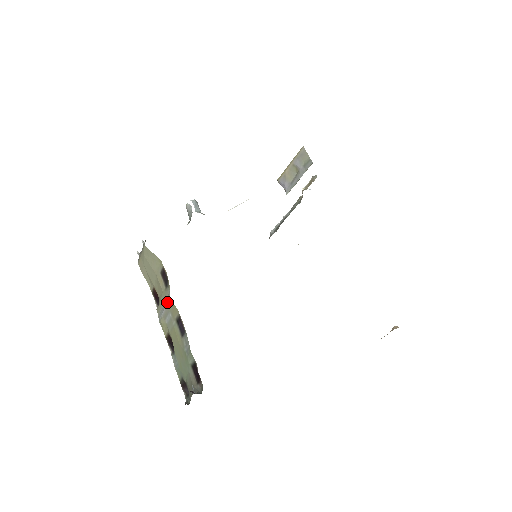
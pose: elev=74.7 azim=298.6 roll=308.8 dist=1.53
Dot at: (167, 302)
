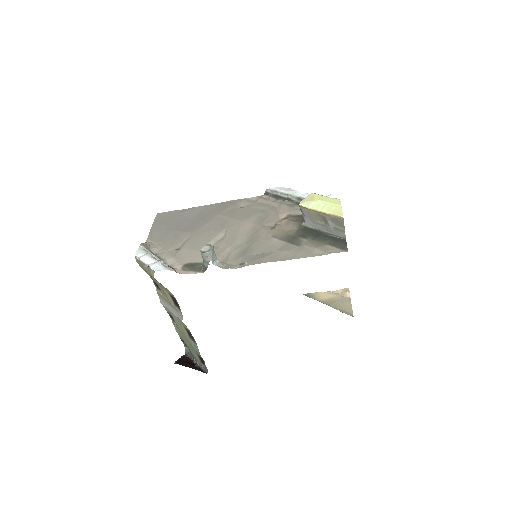
Dot at: (177, 317)
